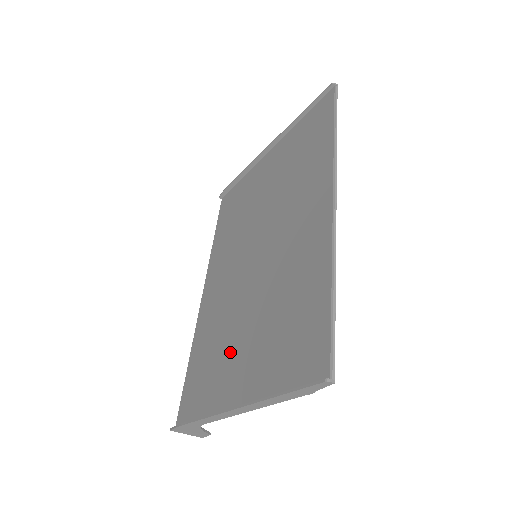
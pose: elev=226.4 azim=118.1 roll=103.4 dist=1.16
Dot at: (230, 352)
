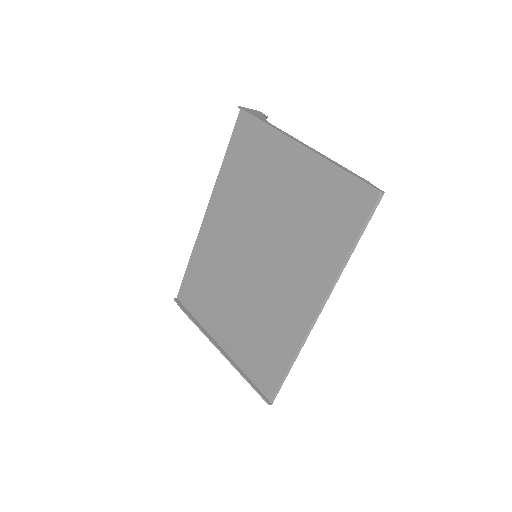
Dot at: (222, 305)
